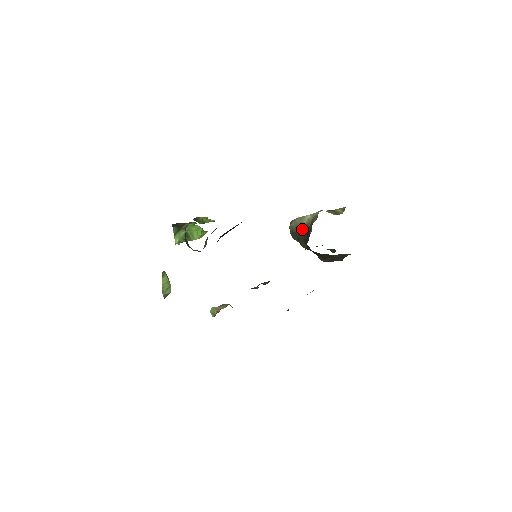
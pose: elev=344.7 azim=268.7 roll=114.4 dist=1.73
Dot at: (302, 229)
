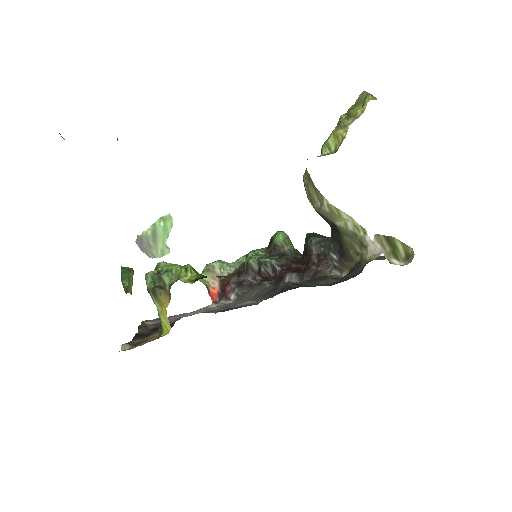
Dot at: (330, 223)
